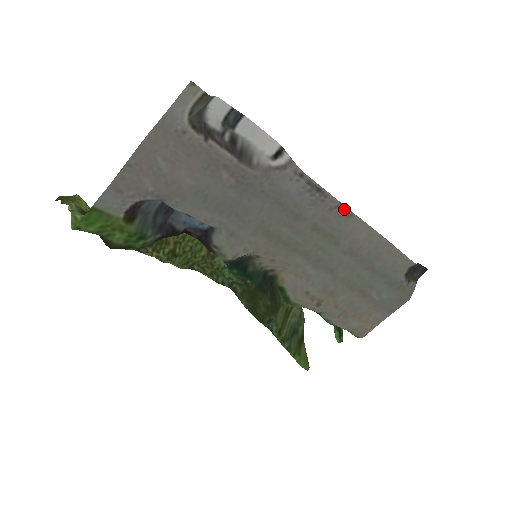
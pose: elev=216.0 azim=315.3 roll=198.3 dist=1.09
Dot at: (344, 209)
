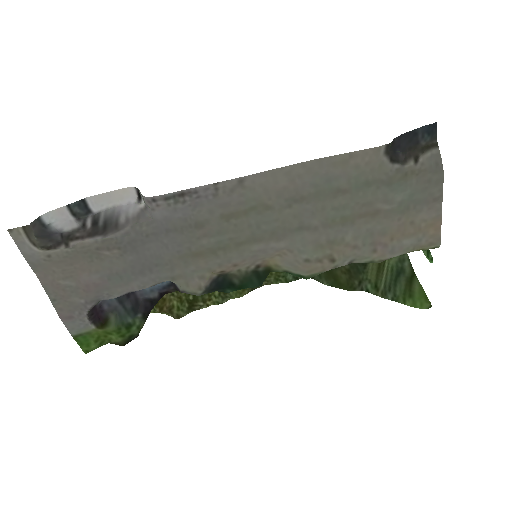
Dot at: (226, 184)
